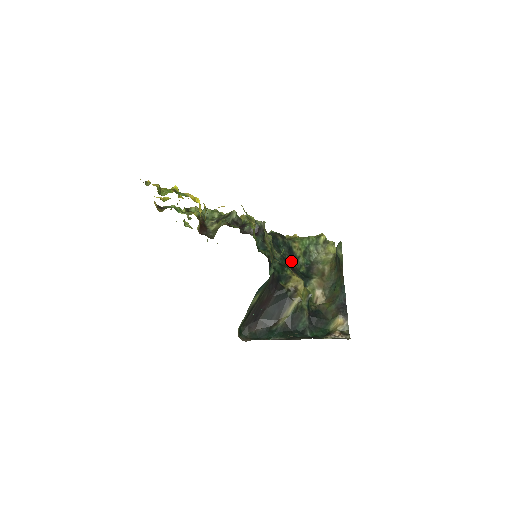
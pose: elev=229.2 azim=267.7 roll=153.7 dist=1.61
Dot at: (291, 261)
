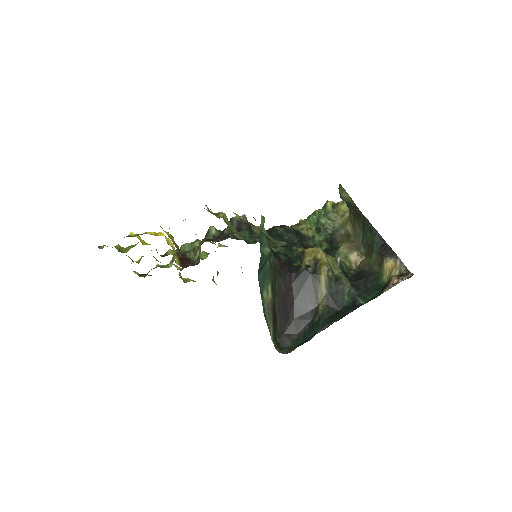
Dot at: (304, 244)
